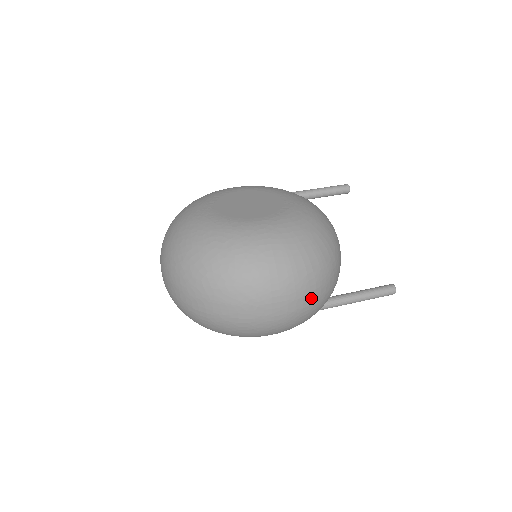
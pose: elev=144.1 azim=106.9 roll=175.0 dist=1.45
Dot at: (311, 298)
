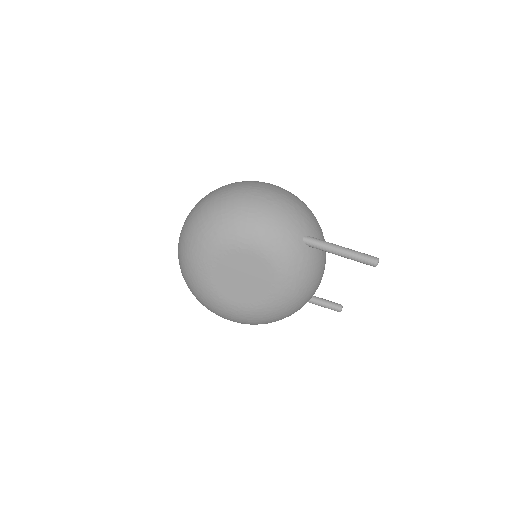
Dot at: occluded
